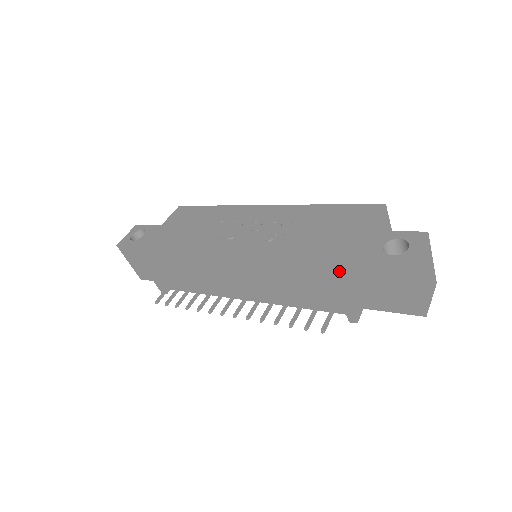
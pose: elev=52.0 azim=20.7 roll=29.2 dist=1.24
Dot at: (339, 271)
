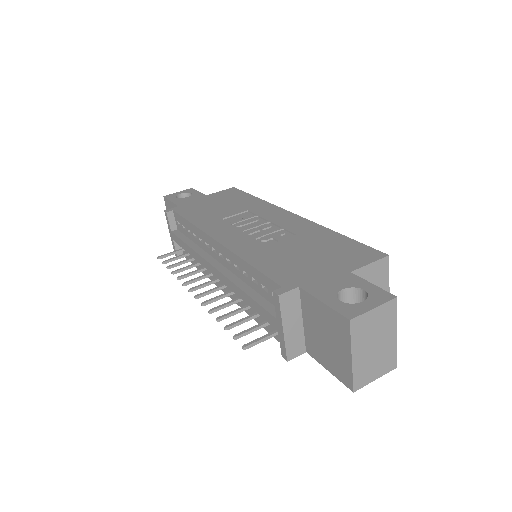
Dot at: (281, 291)
